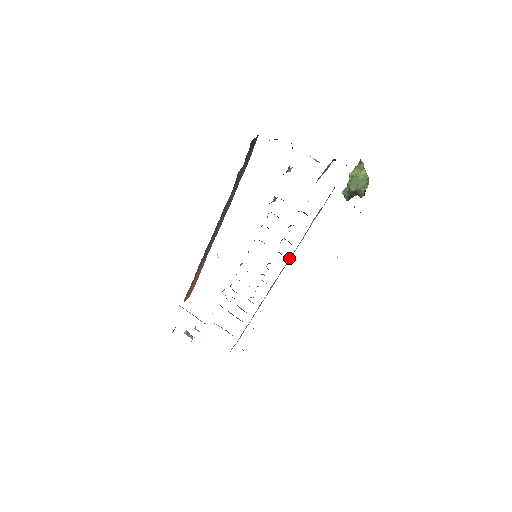
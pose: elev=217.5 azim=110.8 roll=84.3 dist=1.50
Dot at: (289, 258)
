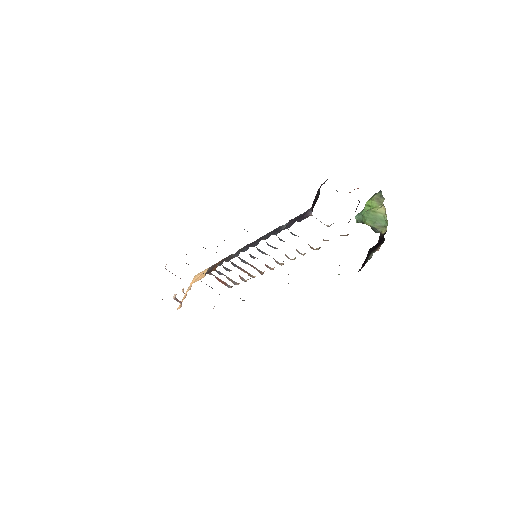
Dot at: occluded
